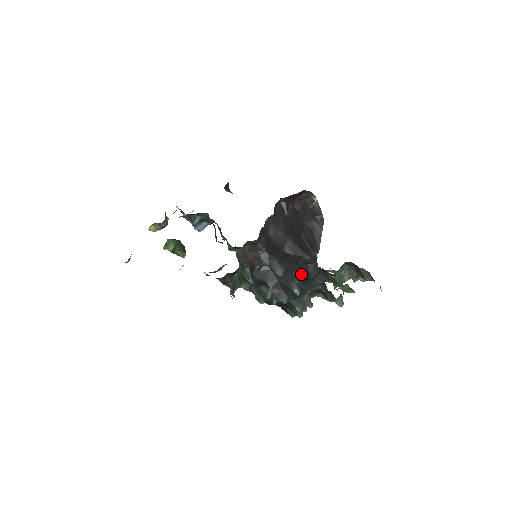
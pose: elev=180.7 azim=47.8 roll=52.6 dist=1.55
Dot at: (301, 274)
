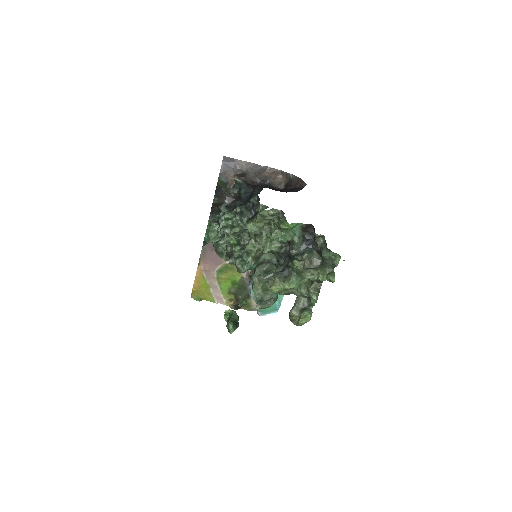
Dot at: occluded
